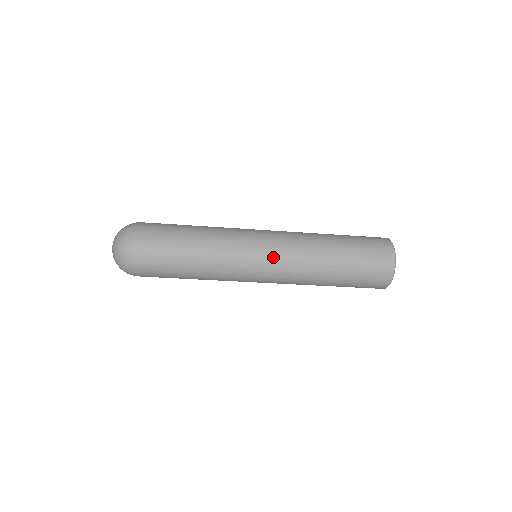
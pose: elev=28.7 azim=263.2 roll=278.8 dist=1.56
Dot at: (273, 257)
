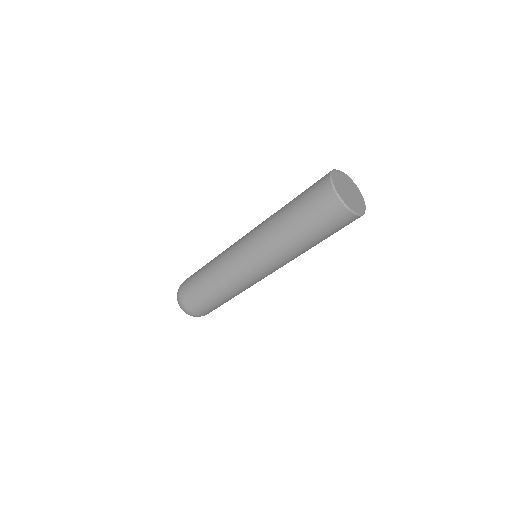
Dot at: (248, 250)
